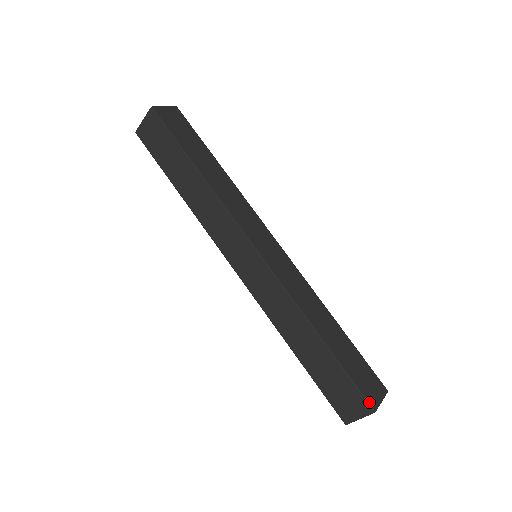
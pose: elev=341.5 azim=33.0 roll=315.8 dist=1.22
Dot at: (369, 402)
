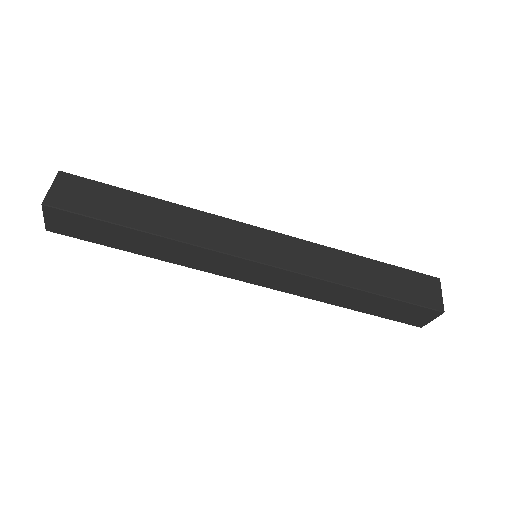
Dot at: (435, 308)
